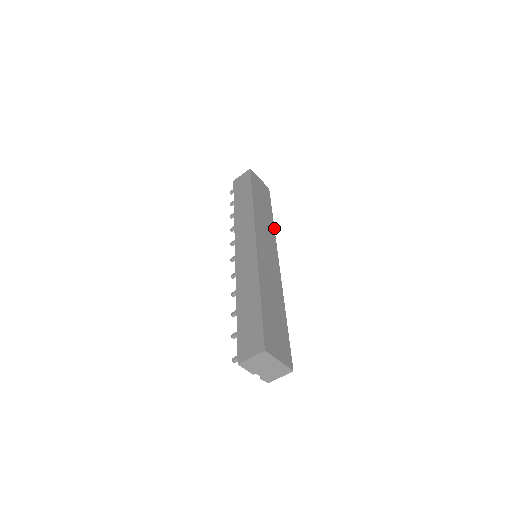
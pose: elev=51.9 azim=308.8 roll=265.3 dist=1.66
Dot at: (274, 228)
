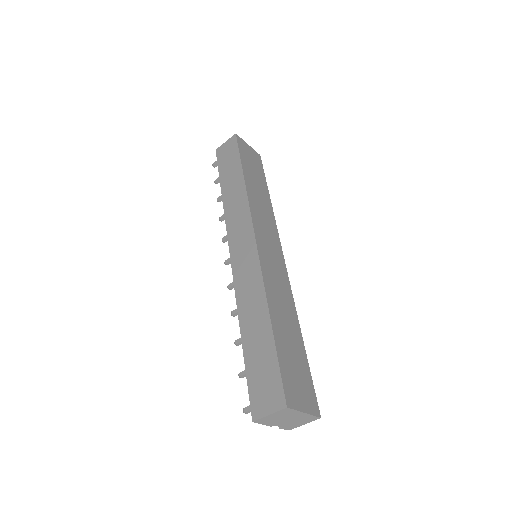
Dot at: (273, 212)
